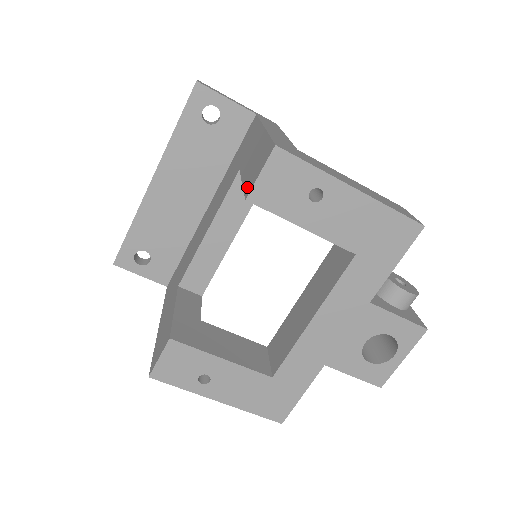
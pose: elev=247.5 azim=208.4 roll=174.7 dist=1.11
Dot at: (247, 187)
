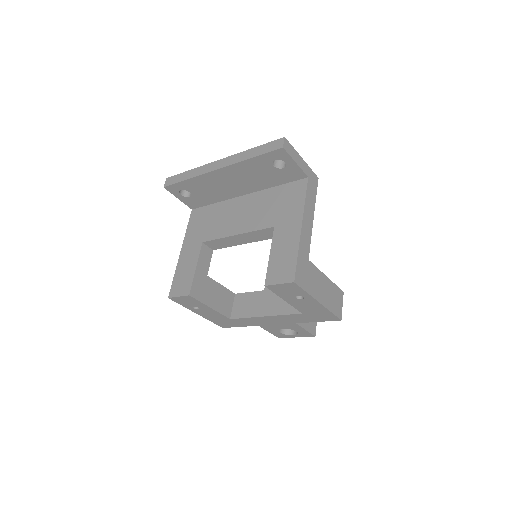
Dot at: (270, 274)
